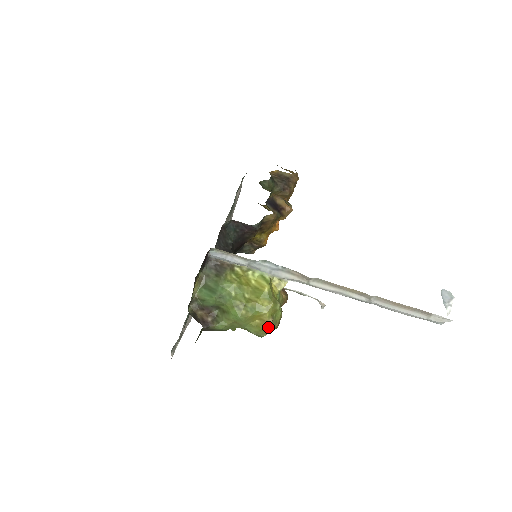
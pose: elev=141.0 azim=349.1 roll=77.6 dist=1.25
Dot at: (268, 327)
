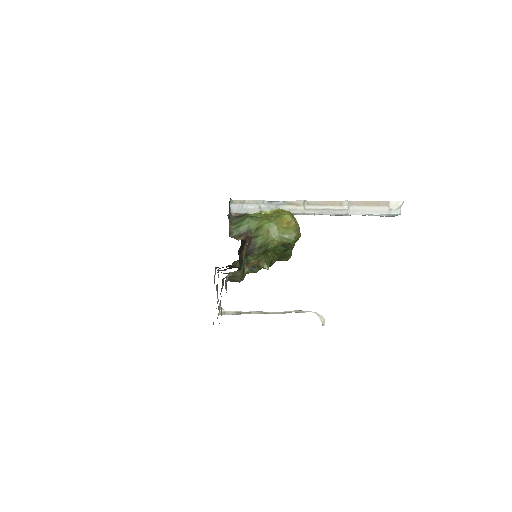
Dot at: (295, 225)
